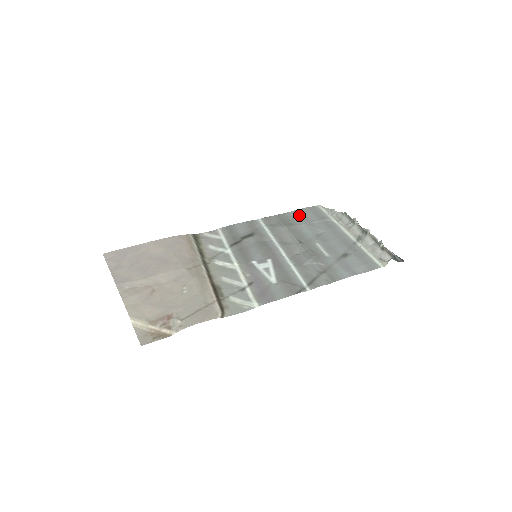
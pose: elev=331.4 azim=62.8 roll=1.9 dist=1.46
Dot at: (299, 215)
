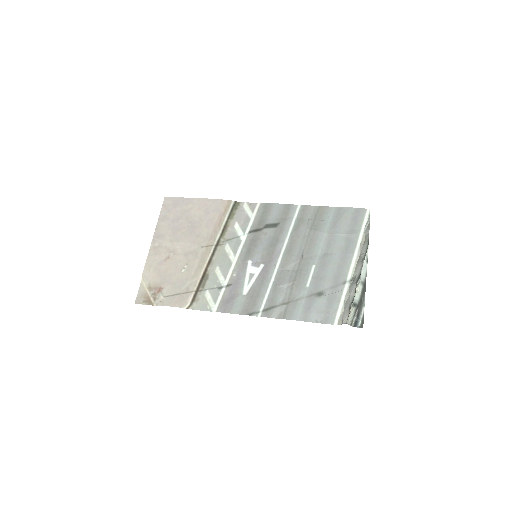
Dot at: (336, 217)
